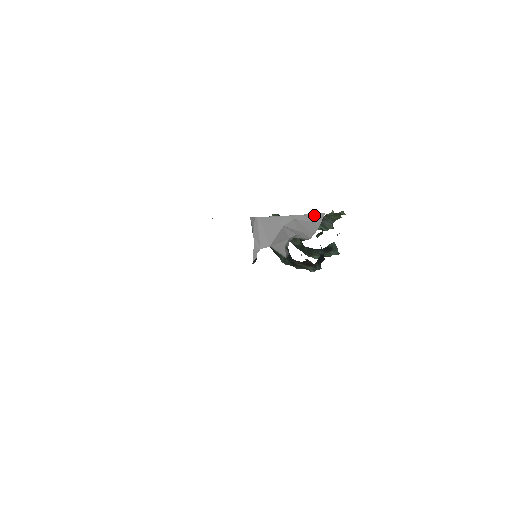
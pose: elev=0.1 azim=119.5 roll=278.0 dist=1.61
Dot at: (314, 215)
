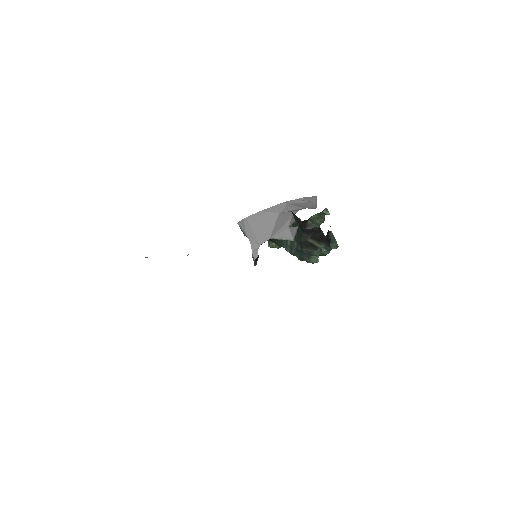
Dot at: (307, 198)
